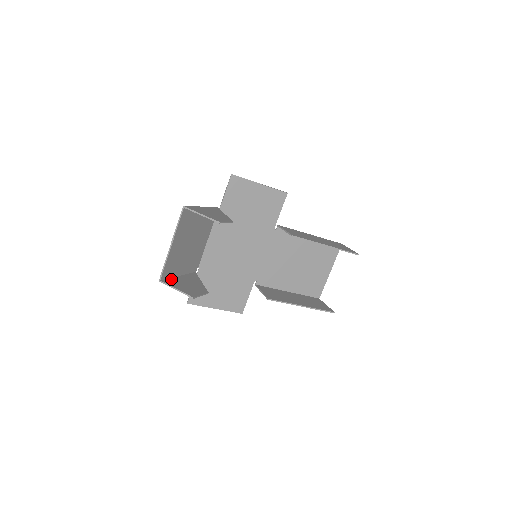
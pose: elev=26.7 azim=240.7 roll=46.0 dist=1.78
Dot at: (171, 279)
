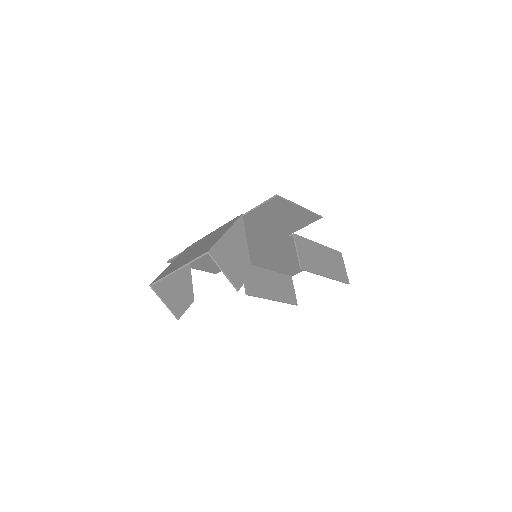
Dot at: occluded
